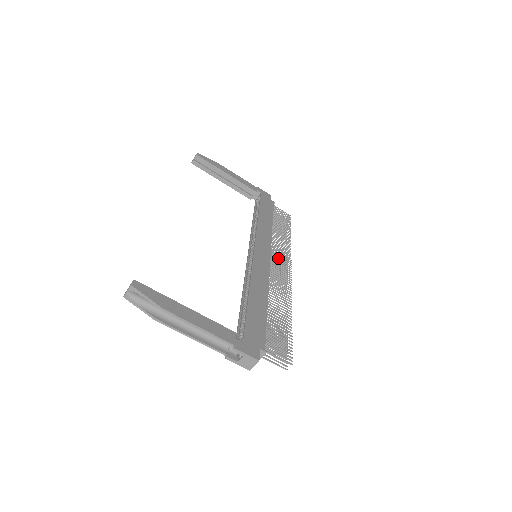
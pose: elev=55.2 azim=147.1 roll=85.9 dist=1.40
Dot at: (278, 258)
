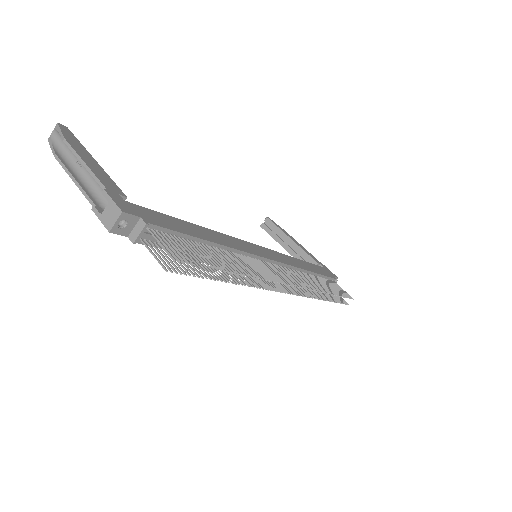
Dot at: (286, 273)
